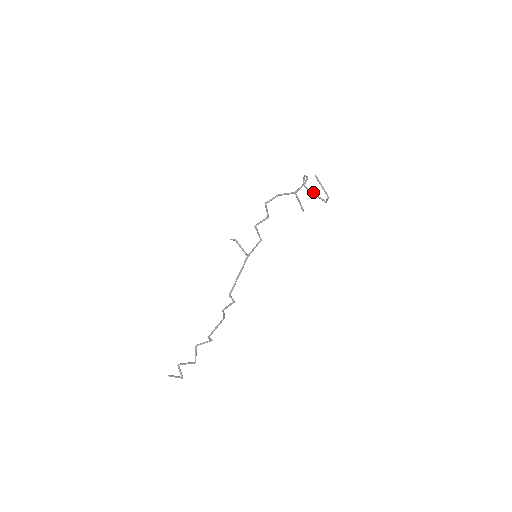
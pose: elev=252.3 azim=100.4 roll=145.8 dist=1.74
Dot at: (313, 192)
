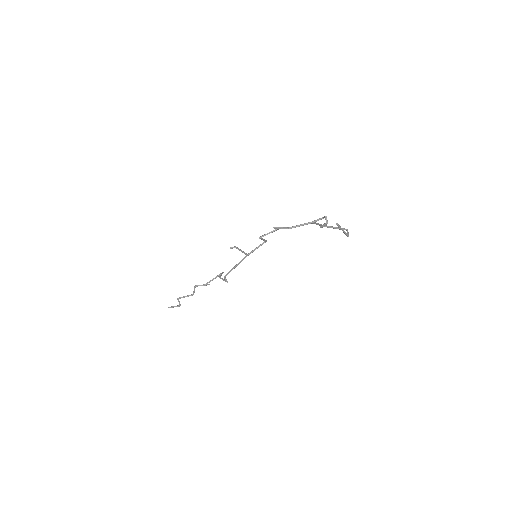
Dot at: (332, 227)
